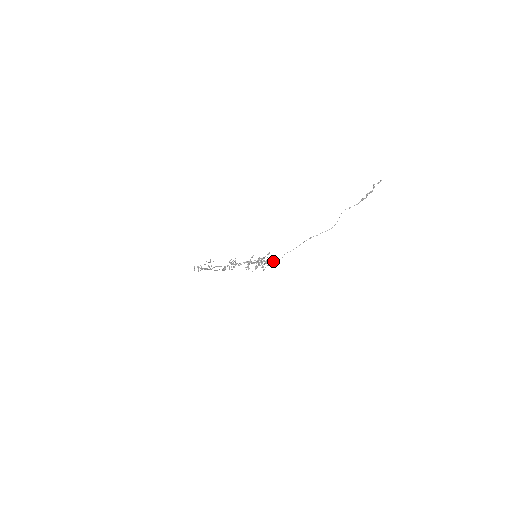
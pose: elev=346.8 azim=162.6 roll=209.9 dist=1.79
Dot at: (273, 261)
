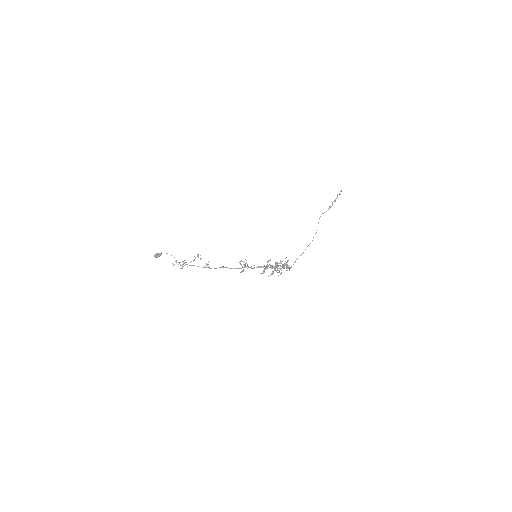
Dot at: (288, 266)
